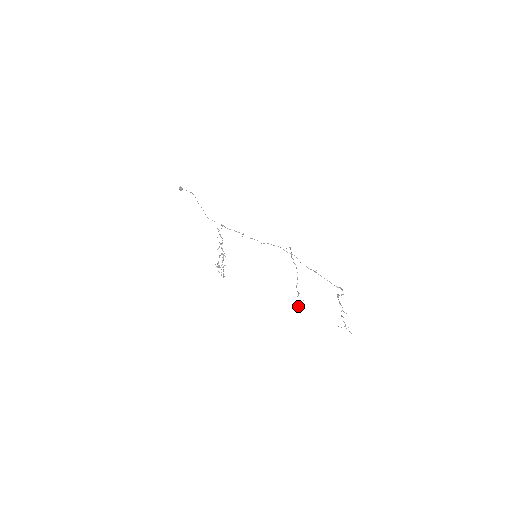
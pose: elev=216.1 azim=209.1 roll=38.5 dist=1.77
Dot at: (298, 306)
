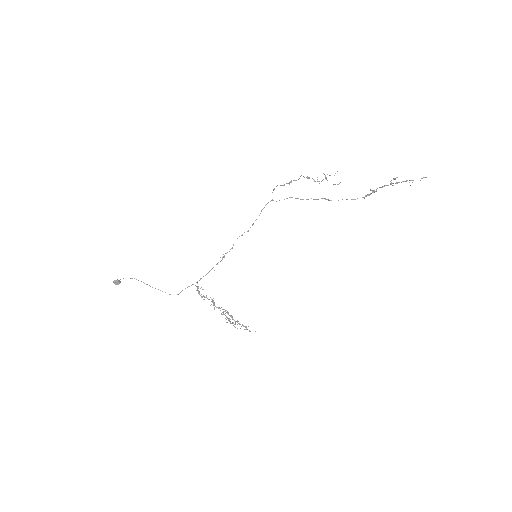
Dot at: (339, 183)
